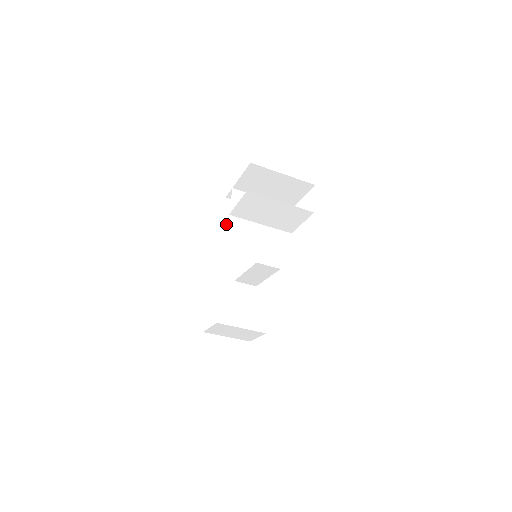
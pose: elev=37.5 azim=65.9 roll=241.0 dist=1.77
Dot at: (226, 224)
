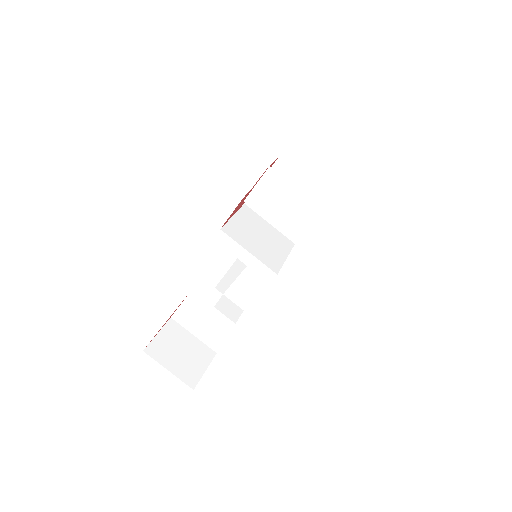
Dot at: (237, 218)
